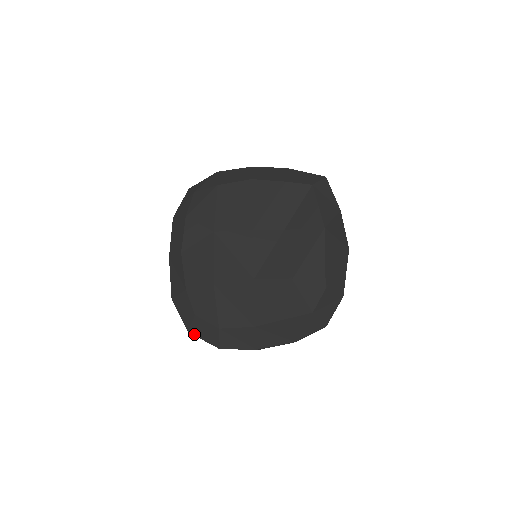
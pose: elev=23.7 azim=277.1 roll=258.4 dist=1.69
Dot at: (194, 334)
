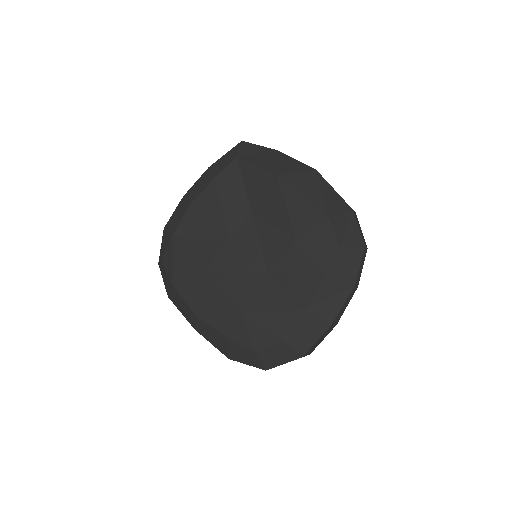
Dot at: (272, 367)
